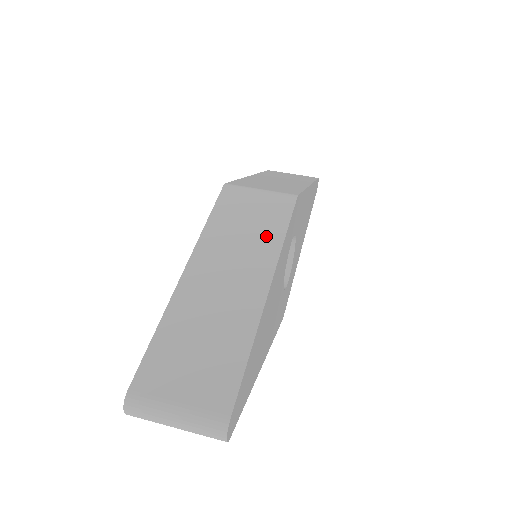
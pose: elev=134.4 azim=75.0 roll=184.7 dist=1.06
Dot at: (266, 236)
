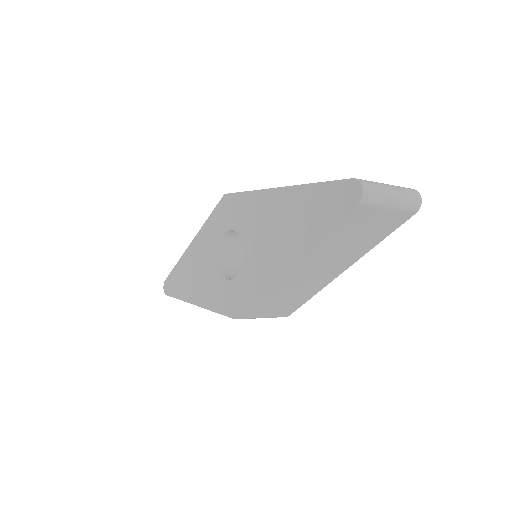
Dot at: occluded
